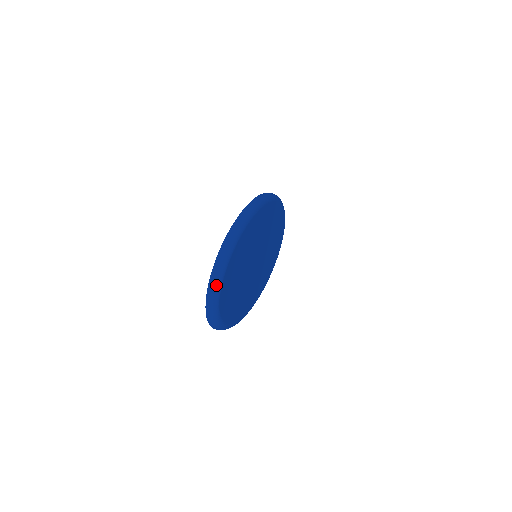
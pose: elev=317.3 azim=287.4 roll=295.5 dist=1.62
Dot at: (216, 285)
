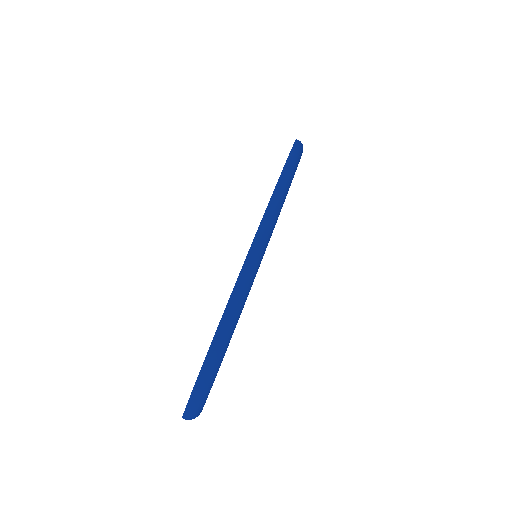
Dot at: (199, 404)
